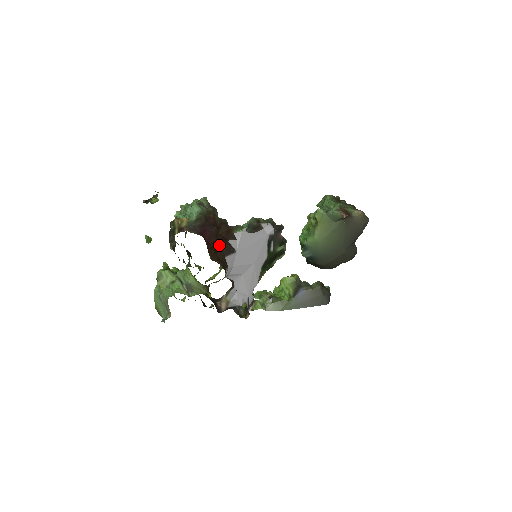
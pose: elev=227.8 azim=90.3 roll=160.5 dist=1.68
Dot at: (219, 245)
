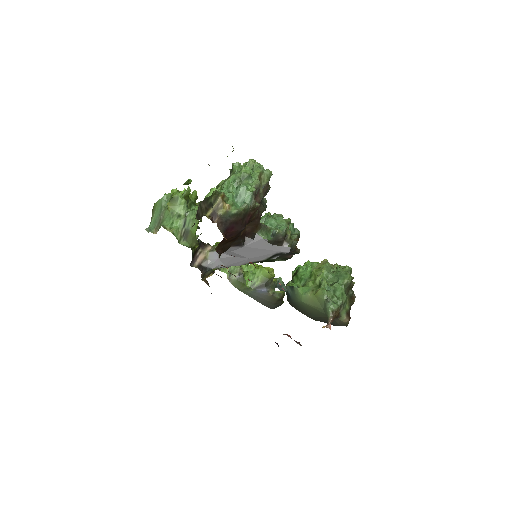
Dot at: (234, 238)
